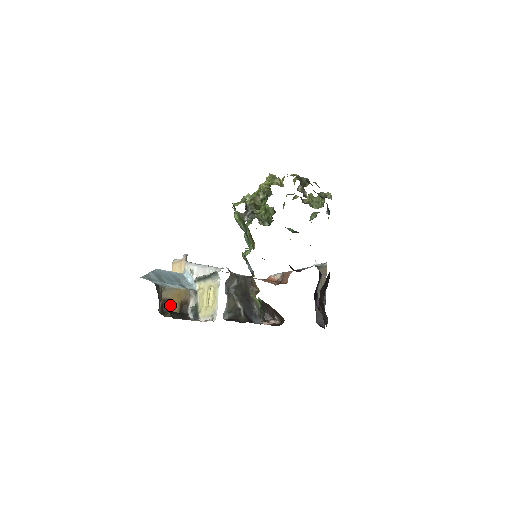
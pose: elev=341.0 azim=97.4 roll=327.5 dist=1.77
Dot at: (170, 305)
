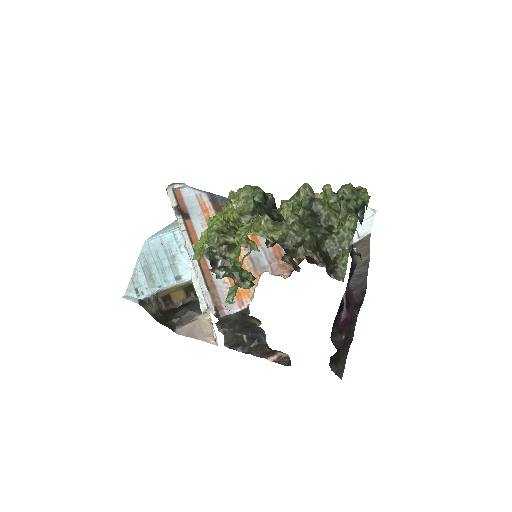
Dot at: (172, 297)
